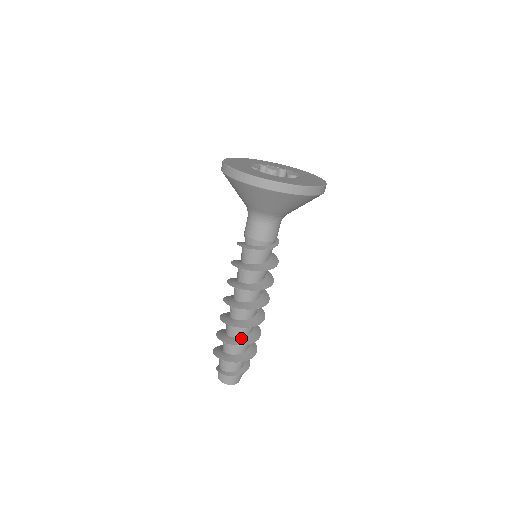
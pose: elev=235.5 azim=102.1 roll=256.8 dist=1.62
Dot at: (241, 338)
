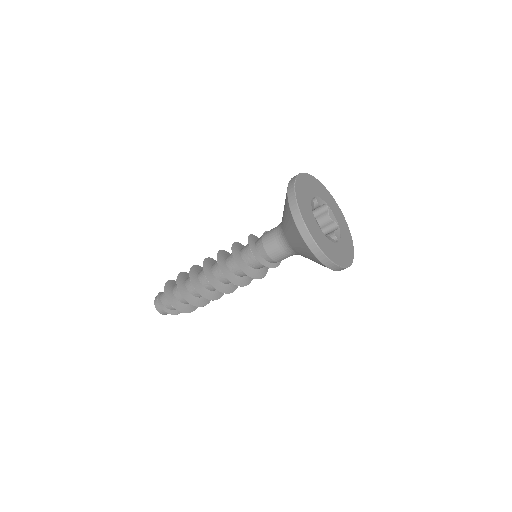
Dot at: (200, 298)
